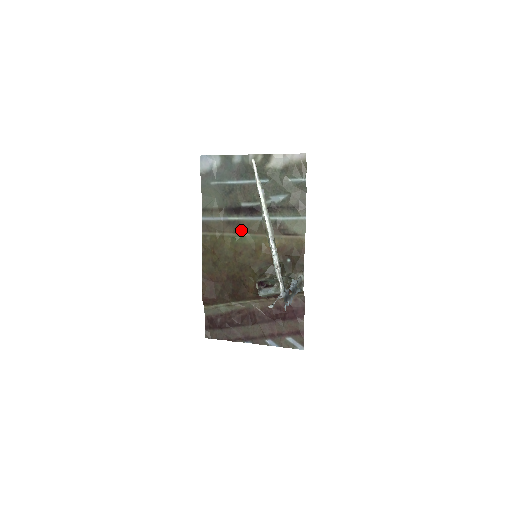
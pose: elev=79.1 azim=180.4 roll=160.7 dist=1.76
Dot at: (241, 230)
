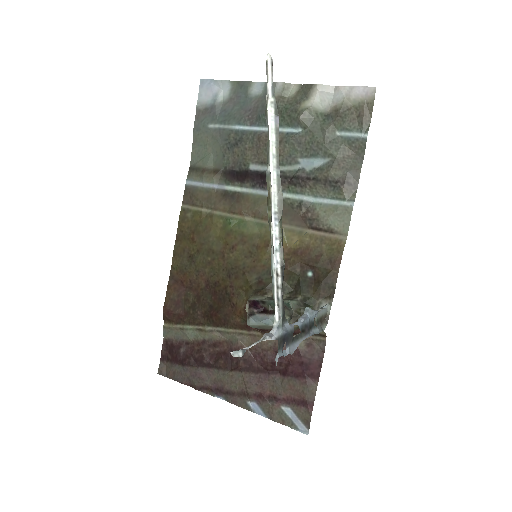
Dot at: (241, 209)
